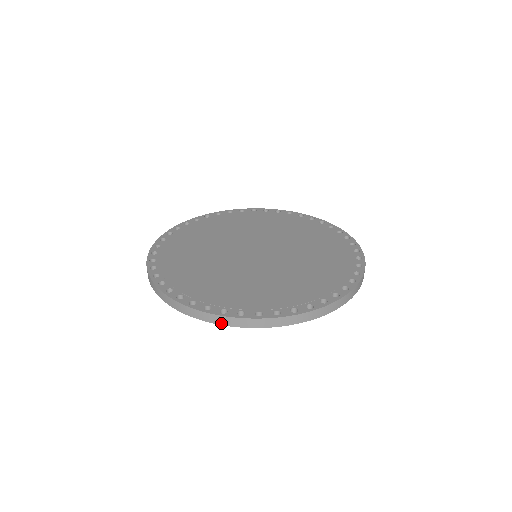
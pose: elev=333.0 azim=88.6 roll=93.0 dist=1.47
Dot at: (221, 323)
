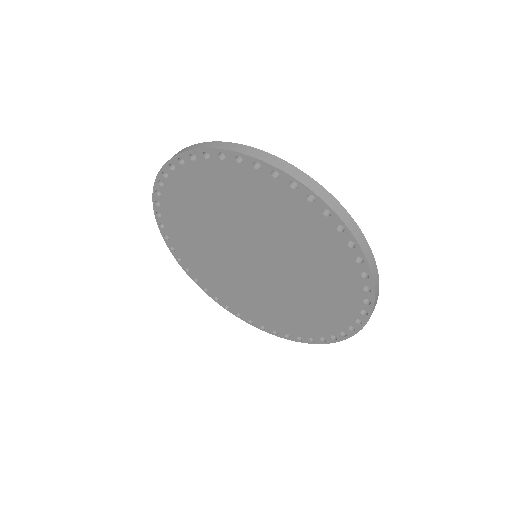
Dot at: (178, 154)
